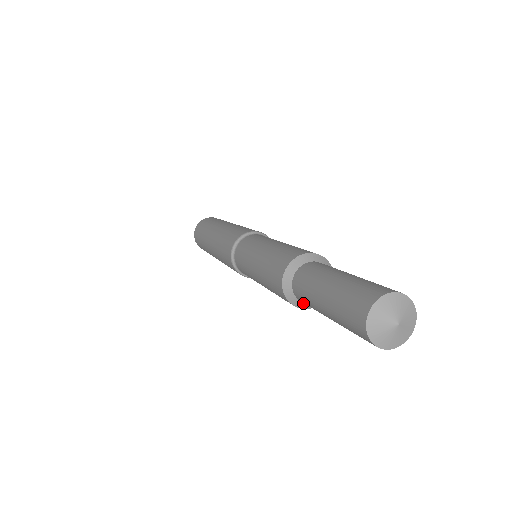
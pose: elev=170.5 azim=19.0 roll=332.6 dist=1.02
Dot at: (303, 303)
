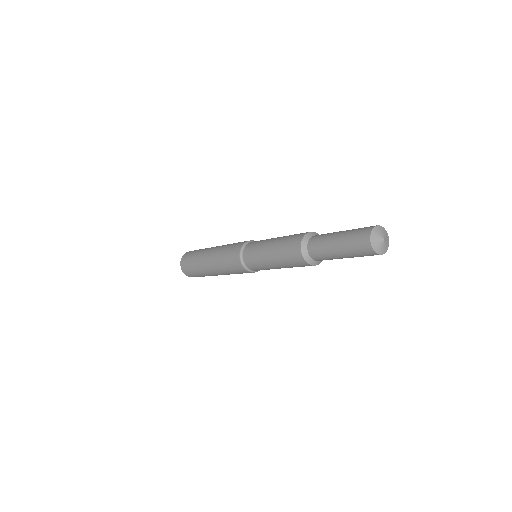
Dot at: (311, 259)
